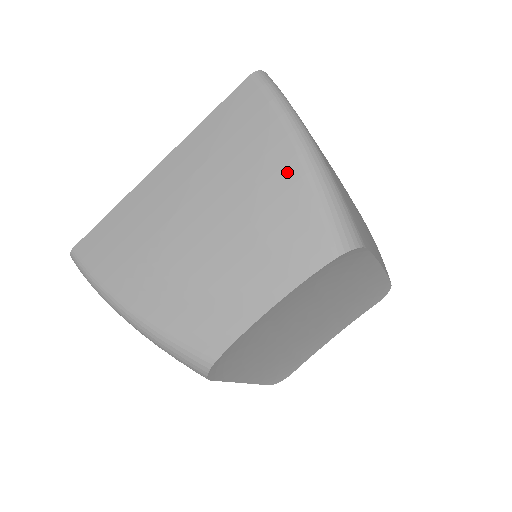
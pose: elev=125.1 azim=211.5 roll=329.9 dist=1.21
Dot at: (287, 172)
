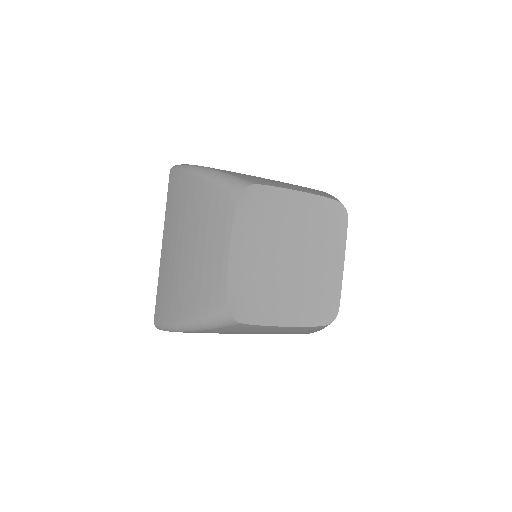
Dot at: occluded
